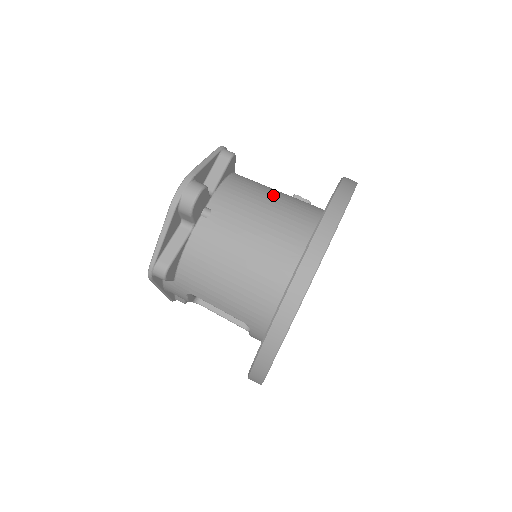
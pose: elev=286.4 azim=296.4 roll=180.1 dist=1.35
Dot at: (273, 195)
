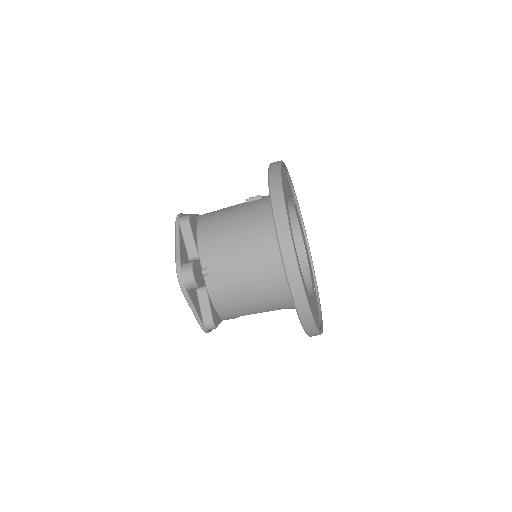
Dot at: (234, 221)
